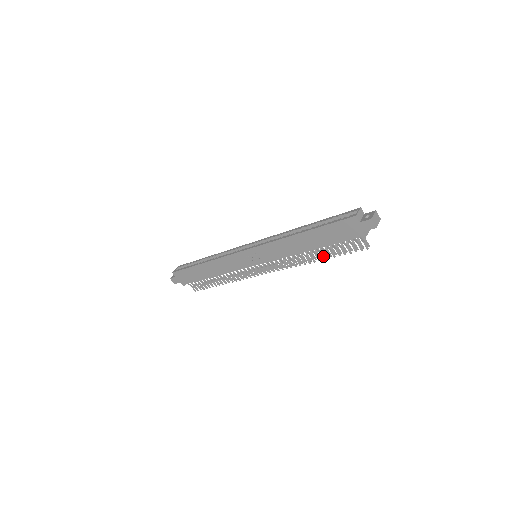
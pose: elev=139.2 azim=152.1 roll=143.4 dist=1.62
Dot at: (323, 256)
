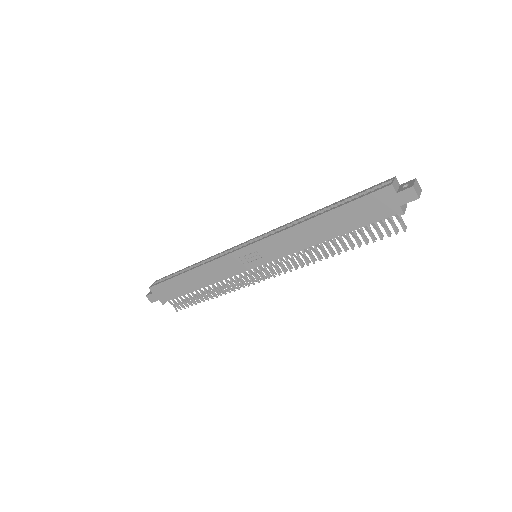
Dot at: (344, 247)
